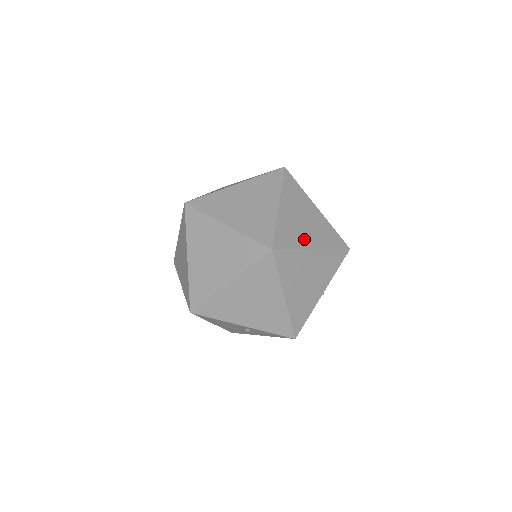
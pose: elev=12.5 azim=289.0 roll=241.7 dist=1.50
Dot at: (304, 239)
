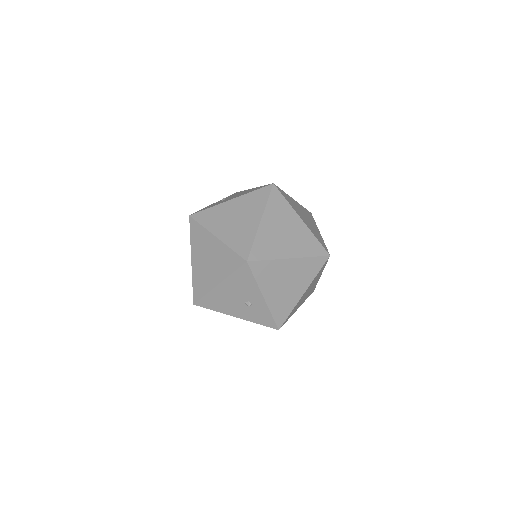
Dot at: occluded
